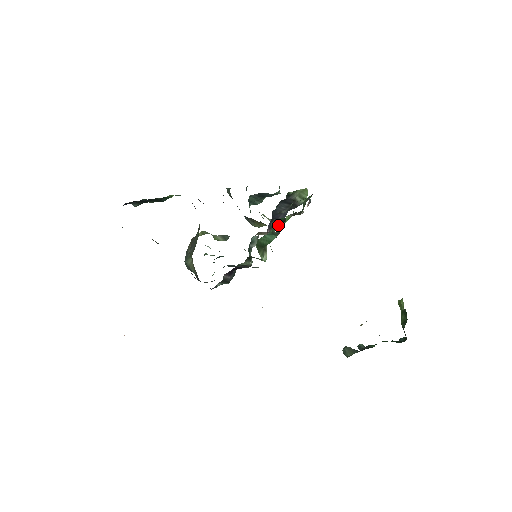
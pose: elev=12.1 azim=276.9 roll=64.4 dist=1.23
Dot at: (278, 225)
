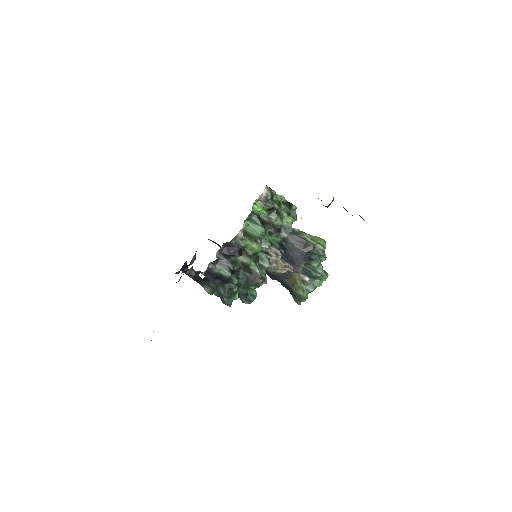
Dot at: (266, 226)
